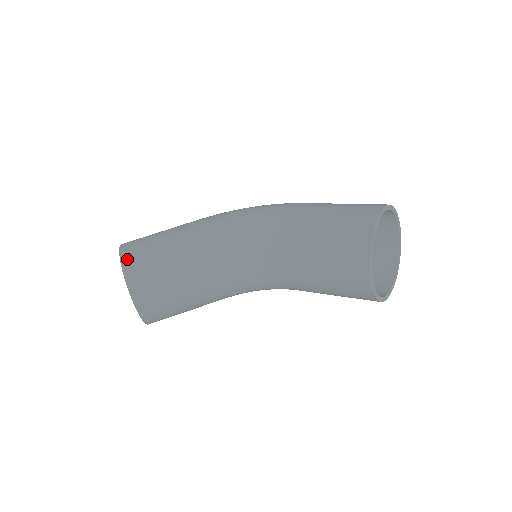
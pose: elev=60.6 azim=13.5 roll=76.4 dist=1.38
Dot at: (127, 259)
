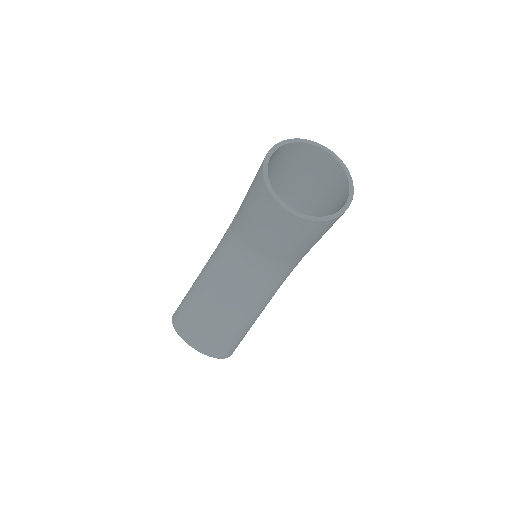
Dot at: (175, 318)
